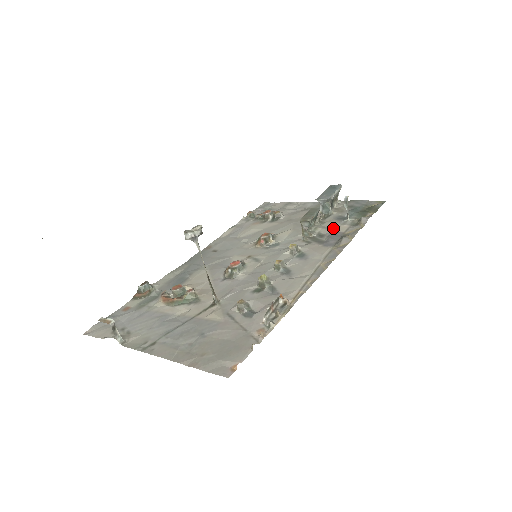
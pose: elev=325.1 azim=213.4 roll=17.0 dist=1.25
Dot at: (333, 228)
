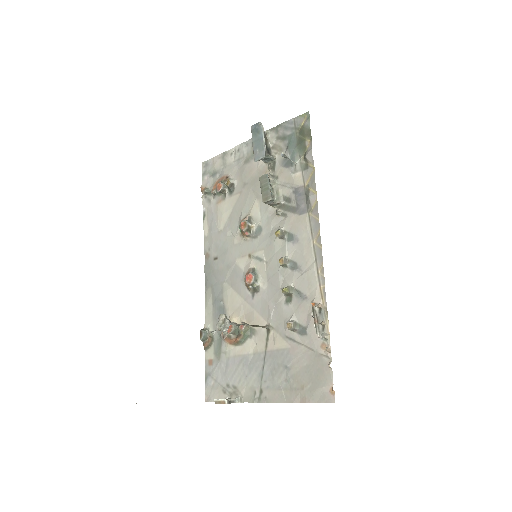
Dot at: (290, 183)
